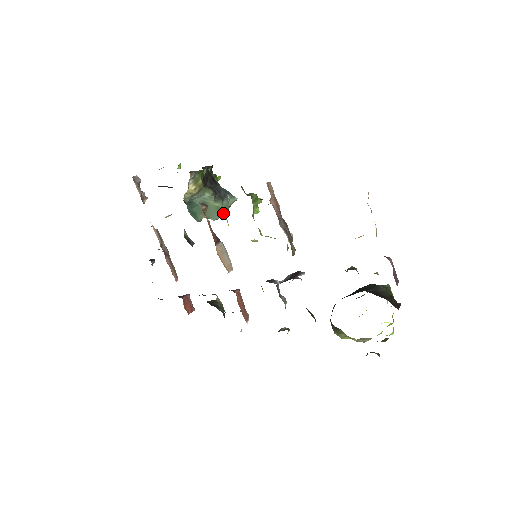
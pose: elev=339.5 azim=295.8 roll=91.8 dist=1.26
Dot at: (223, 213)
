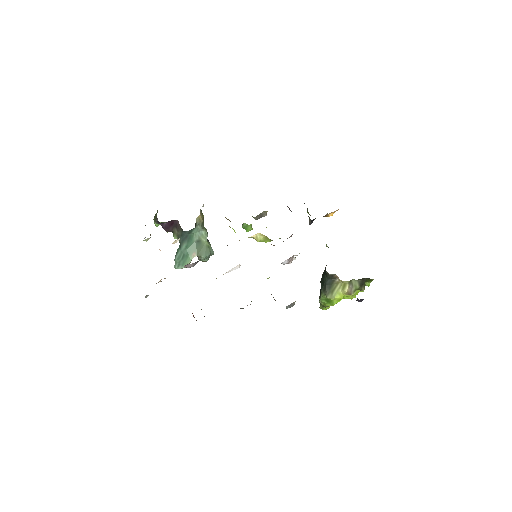
Dot at: (209, 255)
